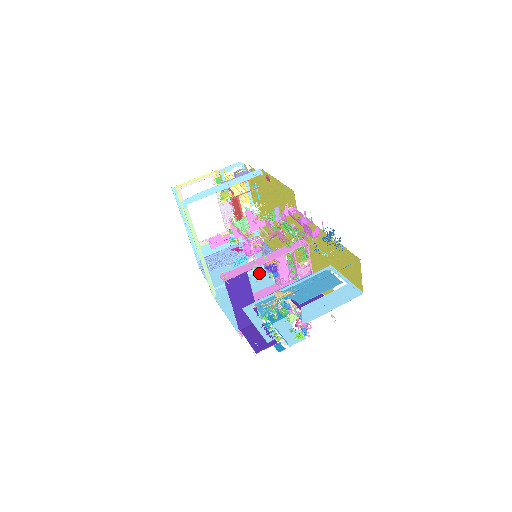
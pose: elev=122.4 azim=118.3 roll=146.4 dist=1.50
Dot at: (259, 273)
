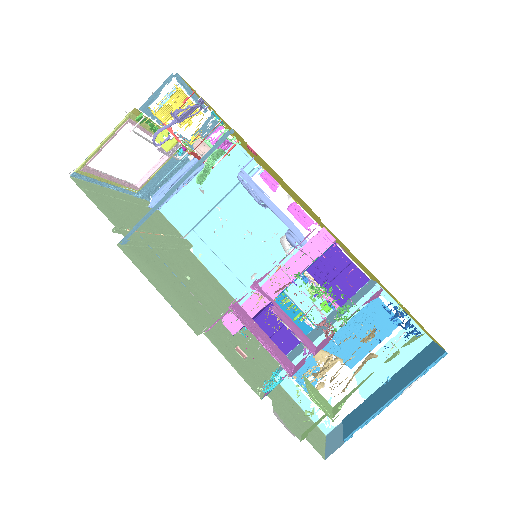
Dot at: (238, 193)
